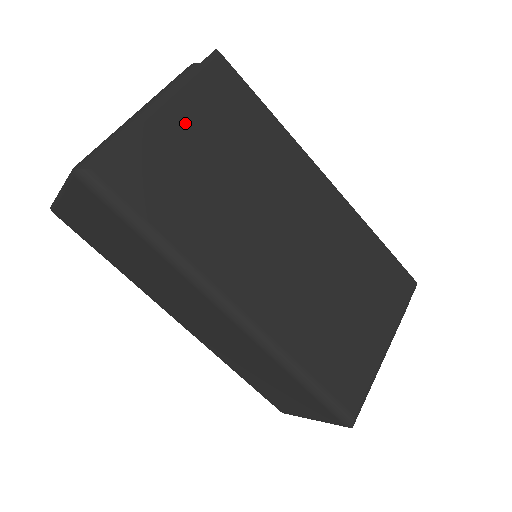
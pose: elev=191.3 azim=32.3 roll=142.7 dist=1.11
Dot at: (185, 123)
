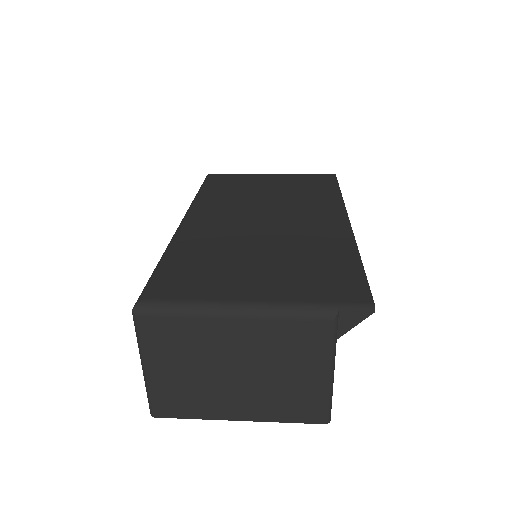
Dot at: (275, 179)
